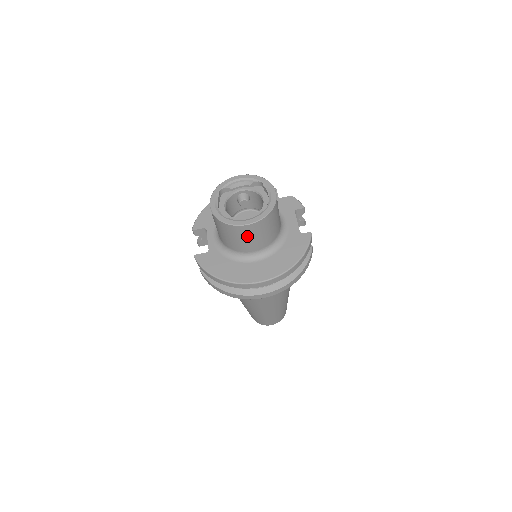
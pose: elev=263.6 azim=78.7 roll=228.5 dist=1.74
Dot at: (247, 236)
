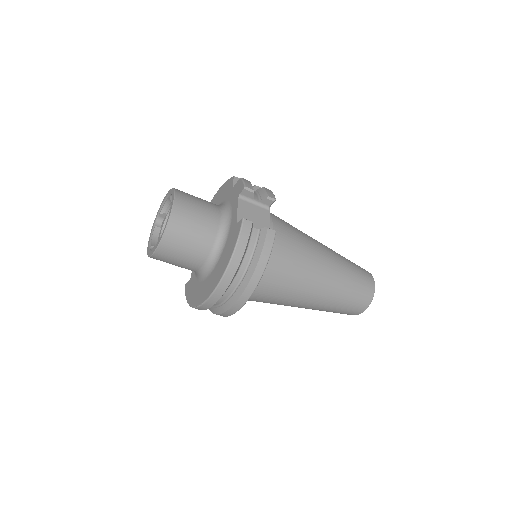
Dot at: (172, 259)
